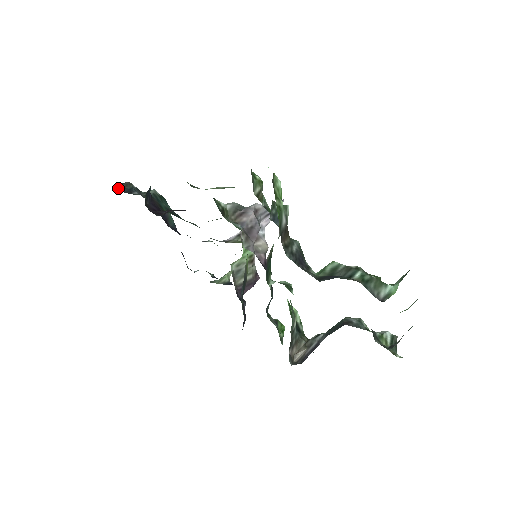
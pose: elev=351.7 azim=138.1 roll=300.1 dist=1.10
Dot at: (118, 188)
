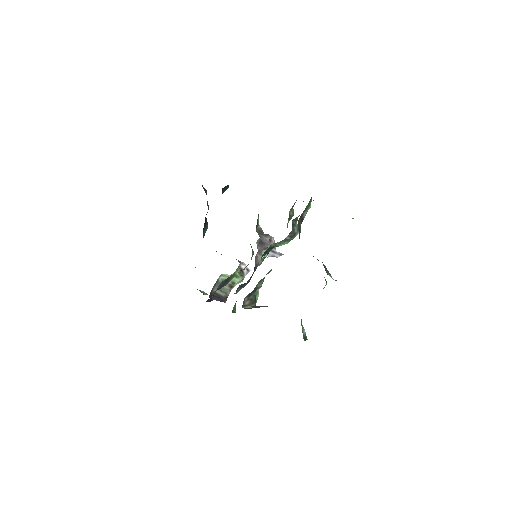
Dot at: occluded
